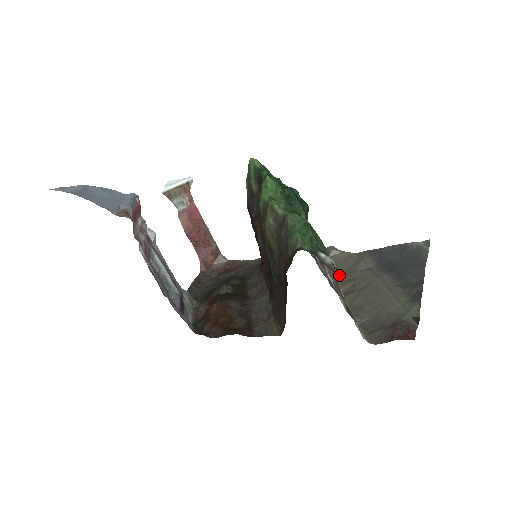
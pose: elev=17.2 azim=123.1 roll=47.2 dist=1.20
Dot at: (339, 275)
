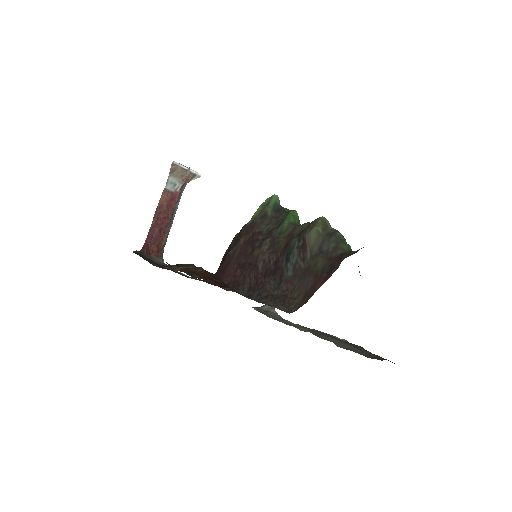
Dot at: (286, 323)
